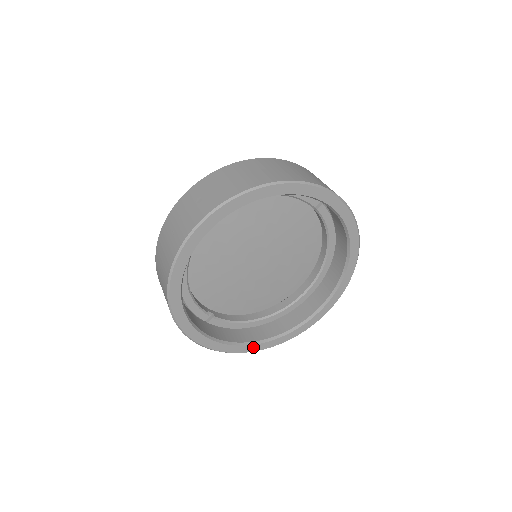
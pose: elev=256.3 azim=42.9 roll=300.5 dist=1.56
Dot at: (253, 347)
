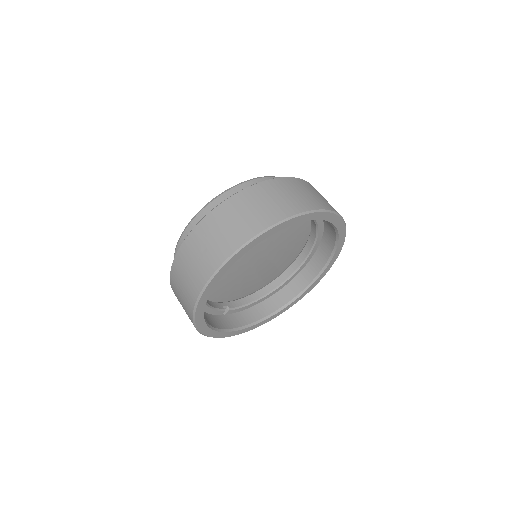
Dot at: (265, 321)
